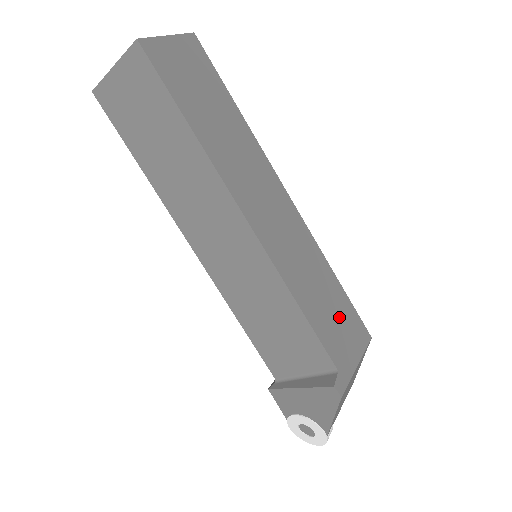
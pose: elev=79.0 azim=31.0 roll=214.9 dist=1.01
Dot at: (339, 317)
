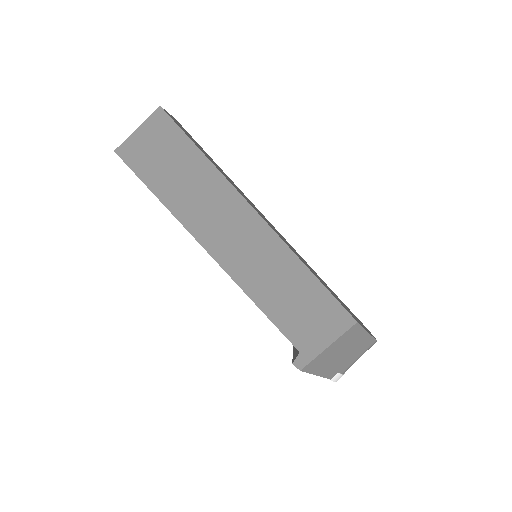
Dot at: (311, 310)
